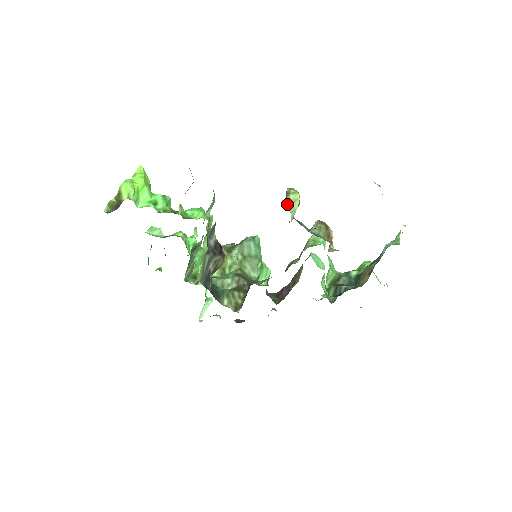
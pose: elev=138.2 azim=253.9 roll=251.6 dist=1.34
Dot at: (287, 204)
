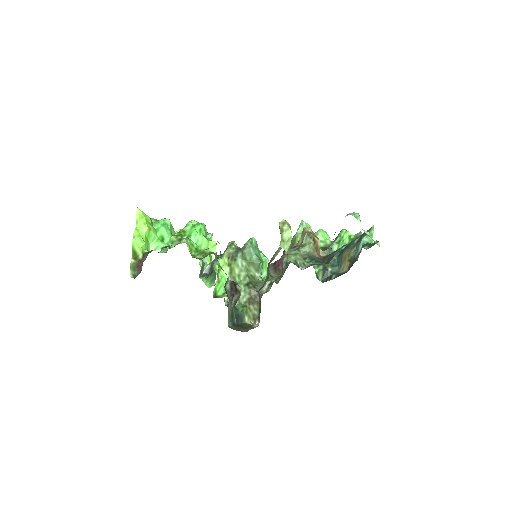
Dot at: (283, 246)
